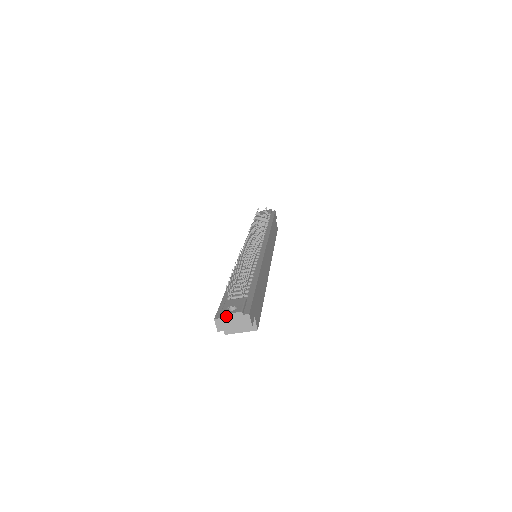
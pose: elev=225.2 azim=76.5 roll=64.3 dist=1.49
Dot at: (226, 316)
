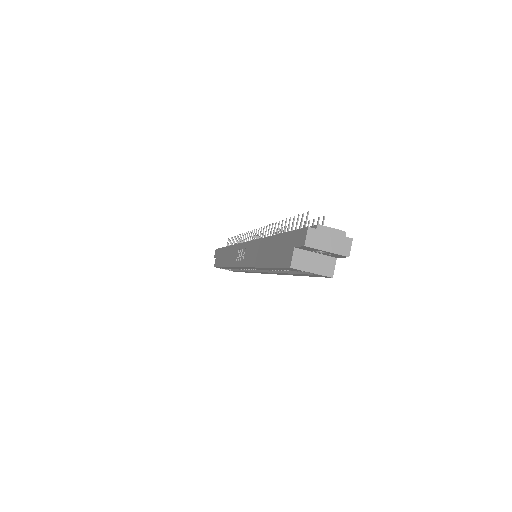
Dot at: (325, 229)
